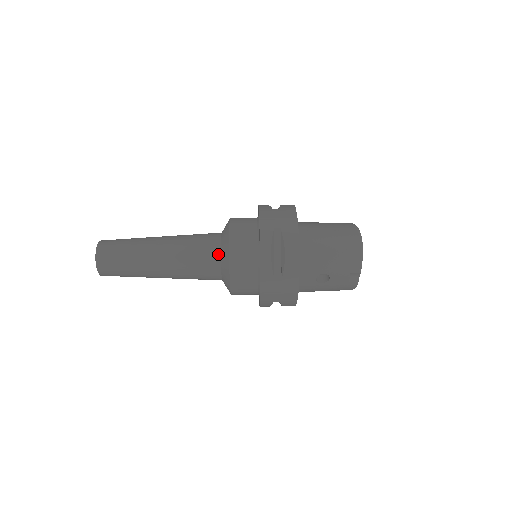
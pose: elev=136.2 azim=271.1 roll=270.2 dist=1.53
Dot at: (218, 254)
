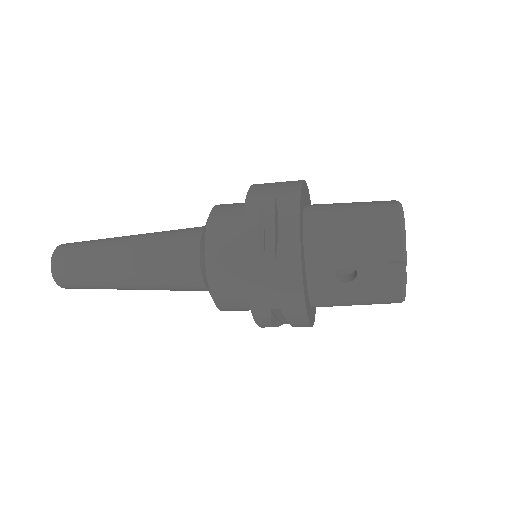
Dot at: (197, 245)
